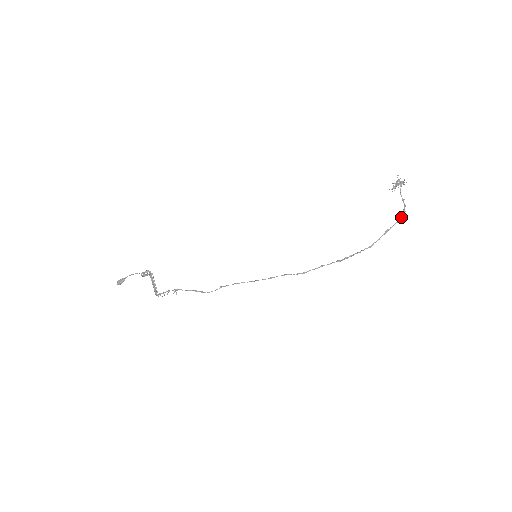
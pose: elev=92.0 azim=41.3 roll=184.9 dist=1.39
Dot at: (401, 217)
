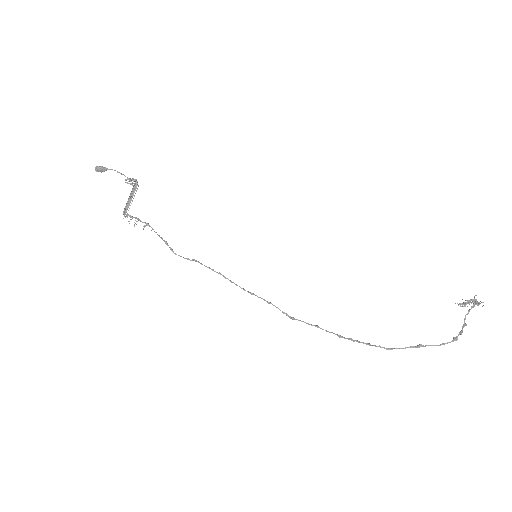
Dot at: occluded
